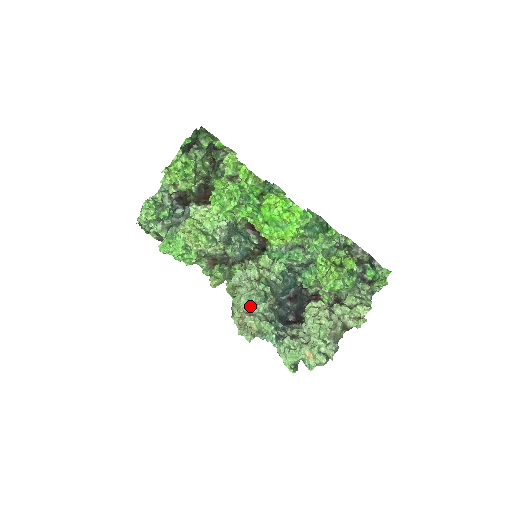
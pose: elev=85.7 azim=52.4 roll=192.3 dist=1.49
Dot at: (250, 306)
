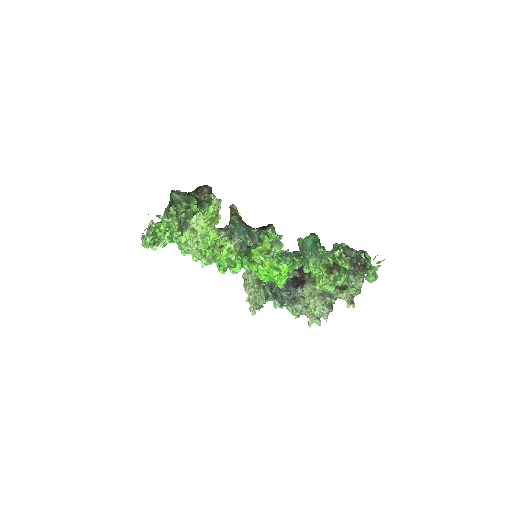
Dot at: occluded
